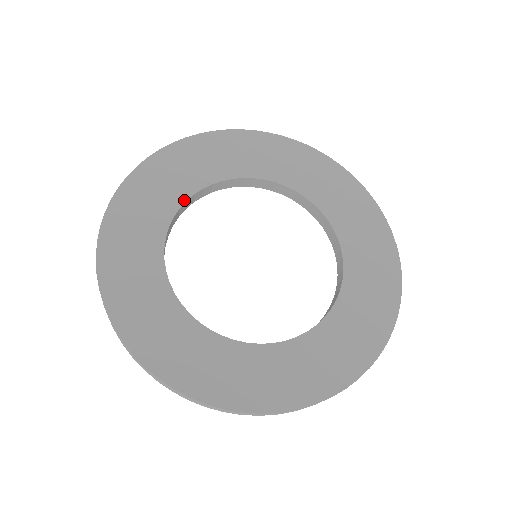
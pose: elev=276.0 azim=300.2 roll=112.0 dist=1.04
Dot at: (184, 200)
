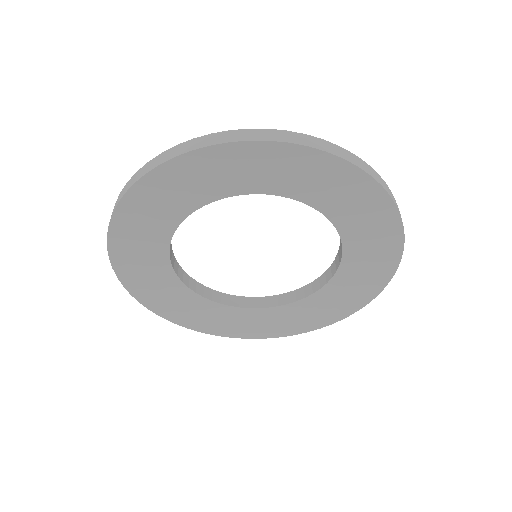
Dot at: (213, 200)
